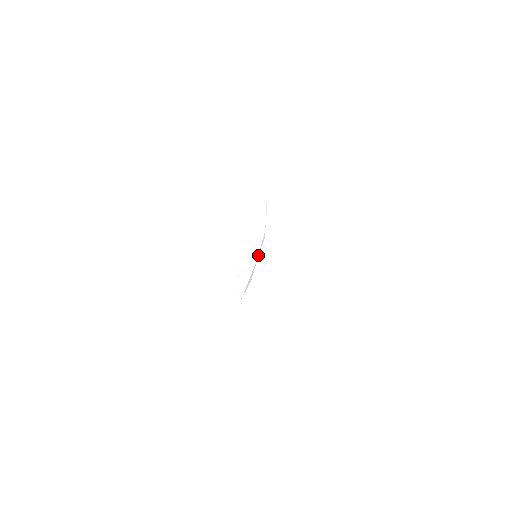
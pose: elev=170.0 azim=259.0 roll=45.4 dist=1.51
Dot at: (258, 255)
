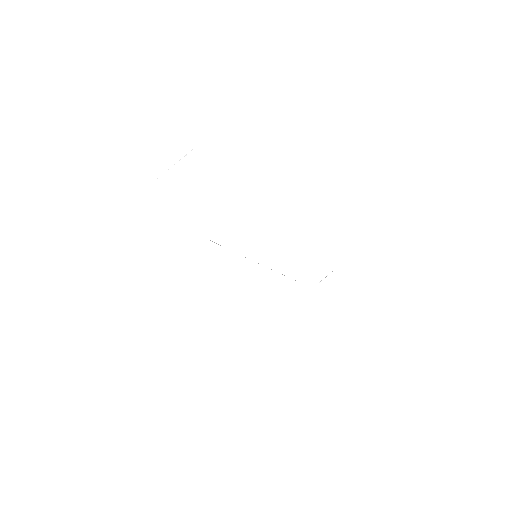
Dot at: occluded
